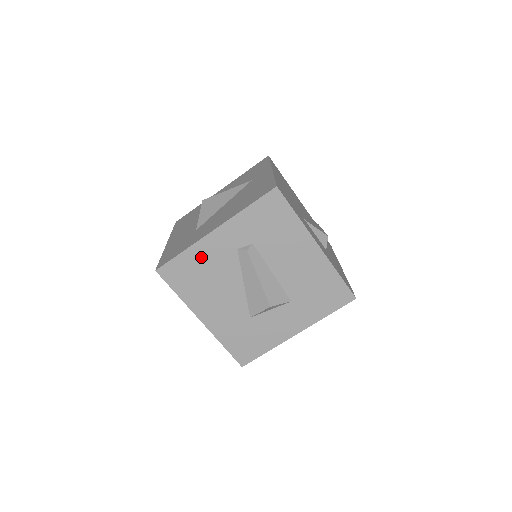
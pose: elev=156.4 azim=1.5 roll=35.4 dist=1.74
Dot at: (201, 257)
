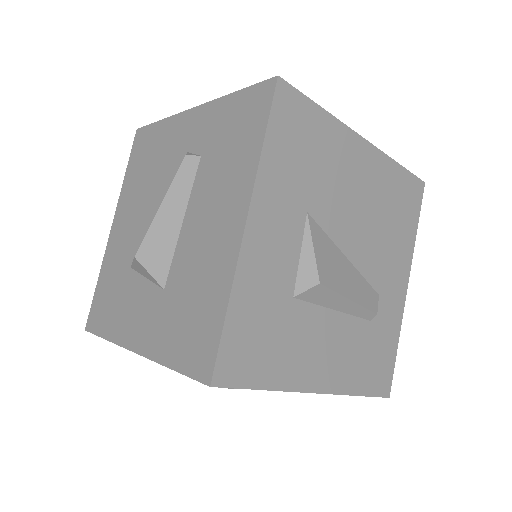
Dot at: (164, 139)
